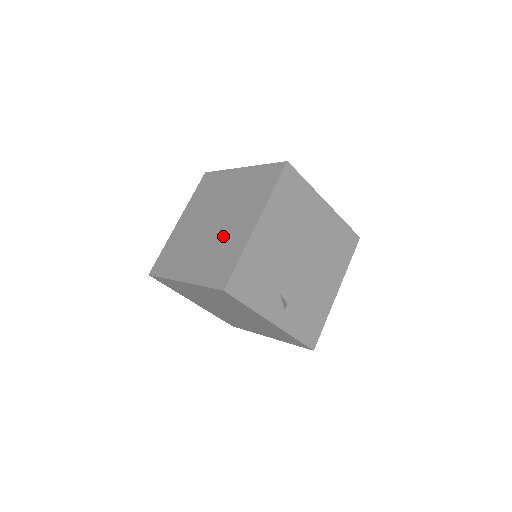
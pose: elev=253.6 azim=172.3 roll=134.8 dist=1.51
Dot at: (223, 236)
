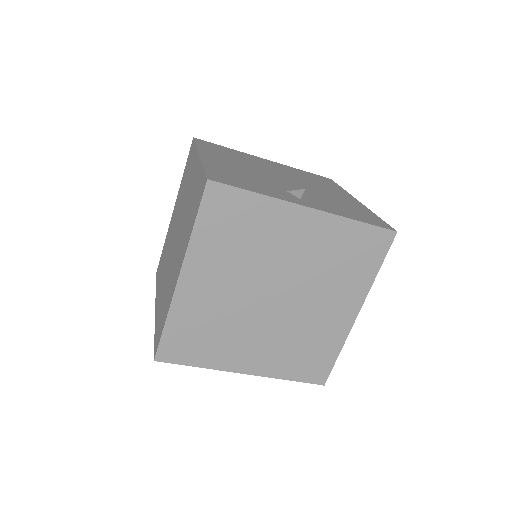
Dot at: (186, 210)
